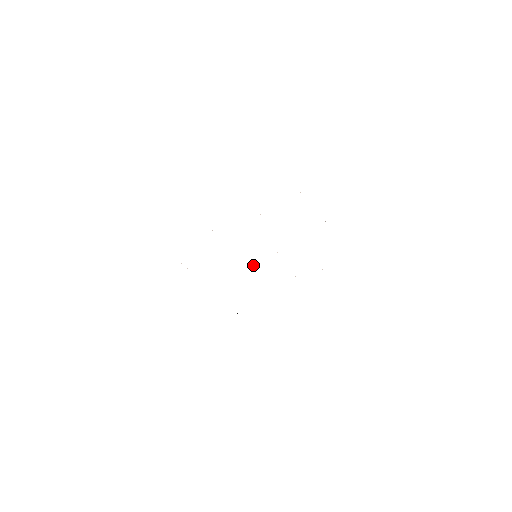
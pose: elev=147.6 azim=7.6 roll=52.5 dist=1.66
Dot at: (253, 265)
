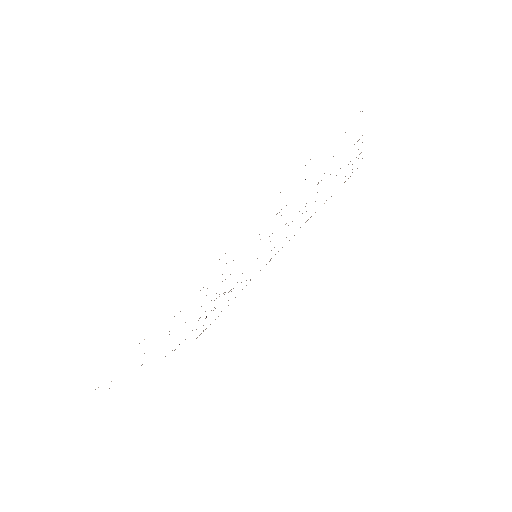
Dot at: occluded
